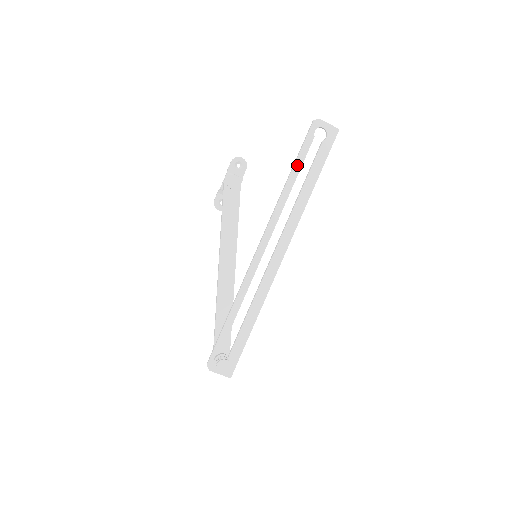
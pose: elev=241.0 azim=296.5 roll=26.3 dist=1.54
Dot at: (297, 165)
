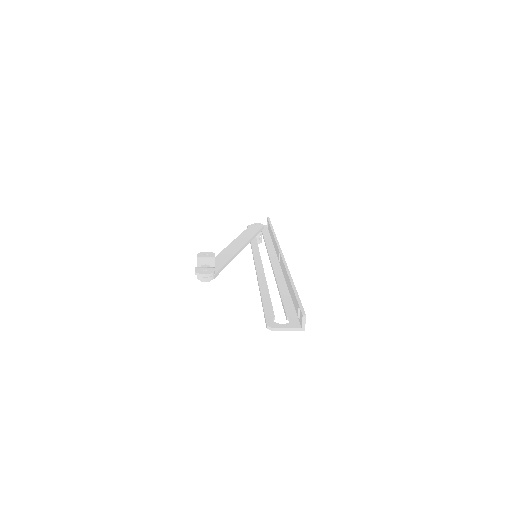
Dot at: occluded
